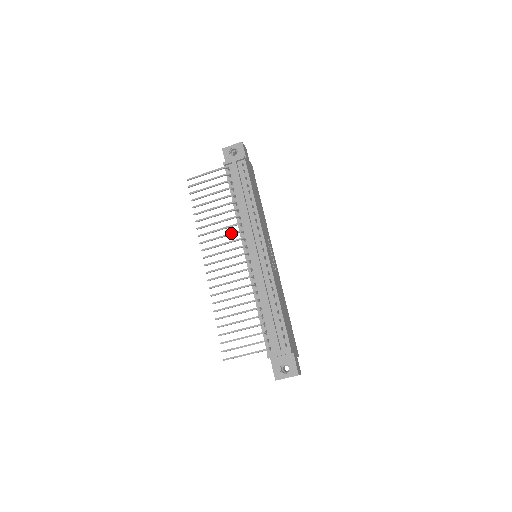
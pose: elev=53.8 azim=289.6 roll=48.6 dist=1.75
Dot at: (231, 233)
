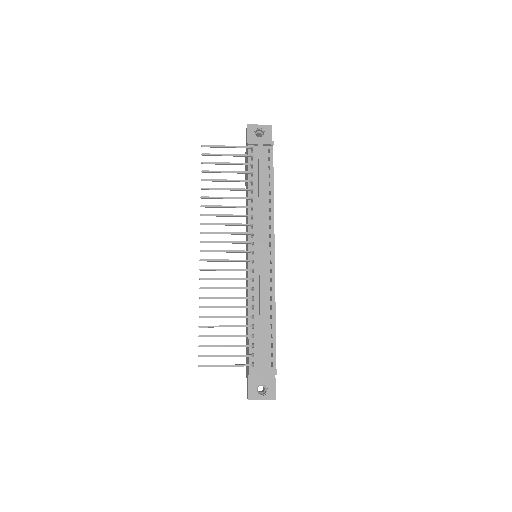
Dot at: (241, 224)
